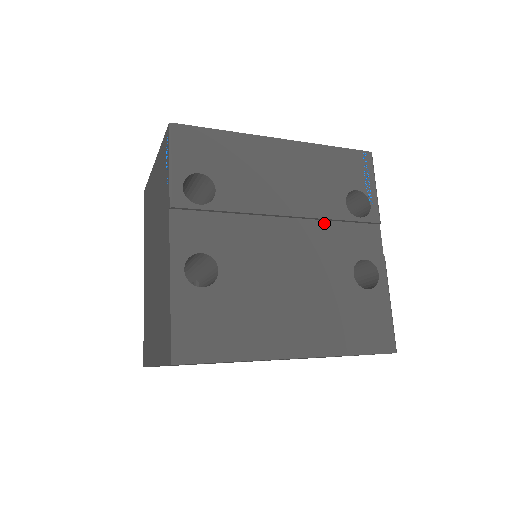
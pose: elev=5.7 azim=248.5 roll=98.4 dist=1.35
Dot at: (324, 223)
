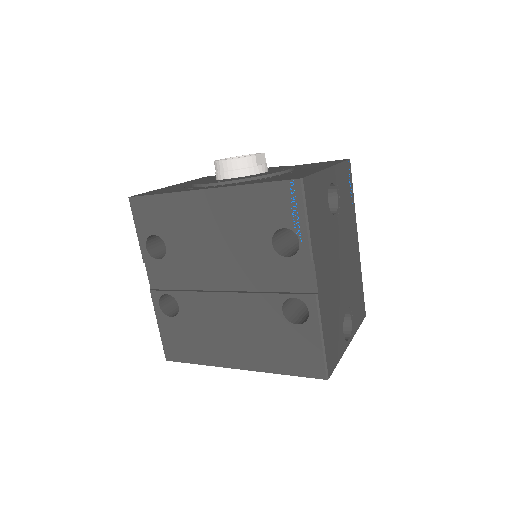
Dot at: (255, 263)
